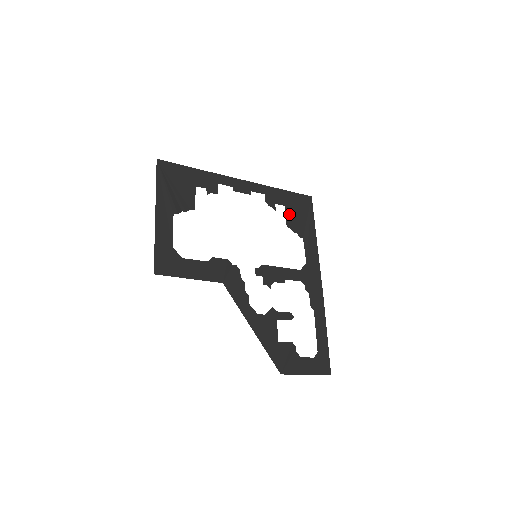
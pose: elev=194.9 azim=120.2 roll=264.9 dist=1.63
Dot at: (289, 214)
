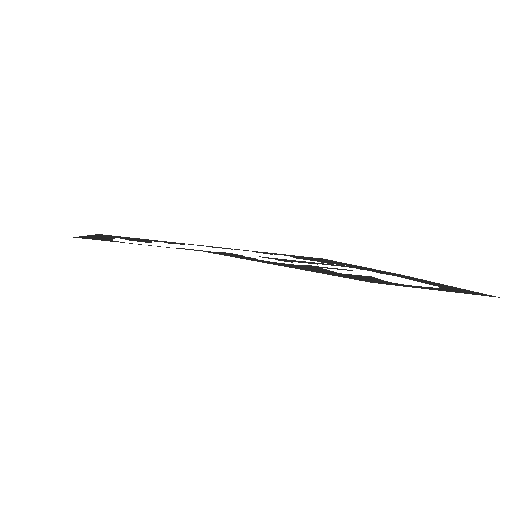
Dot at: occluded
